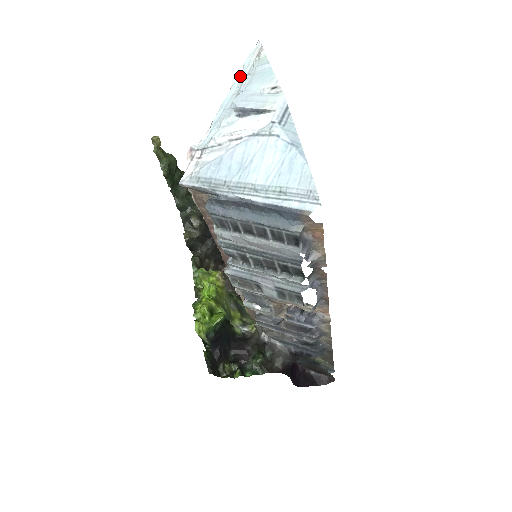
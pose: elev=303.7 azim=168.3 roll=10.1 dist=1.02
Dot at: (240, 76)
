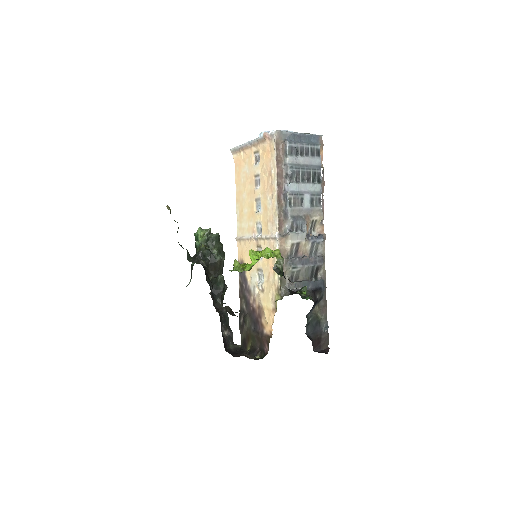
Dot at: (244, 144)
